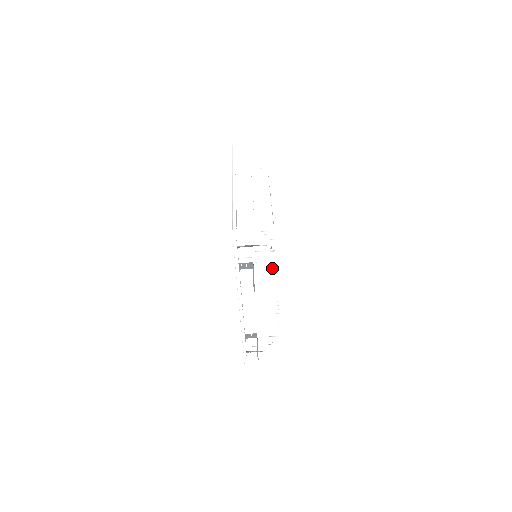
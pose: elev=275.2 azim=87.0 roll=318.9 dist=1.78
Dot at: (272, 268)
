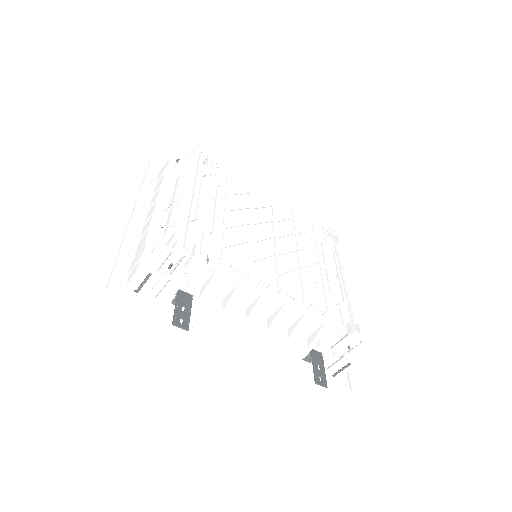
Dot at: (218, 276)
